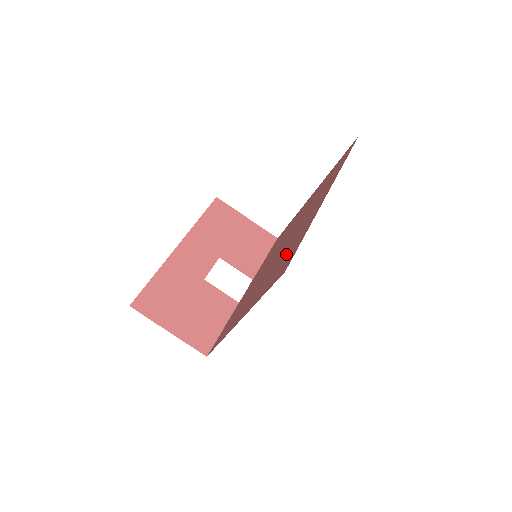
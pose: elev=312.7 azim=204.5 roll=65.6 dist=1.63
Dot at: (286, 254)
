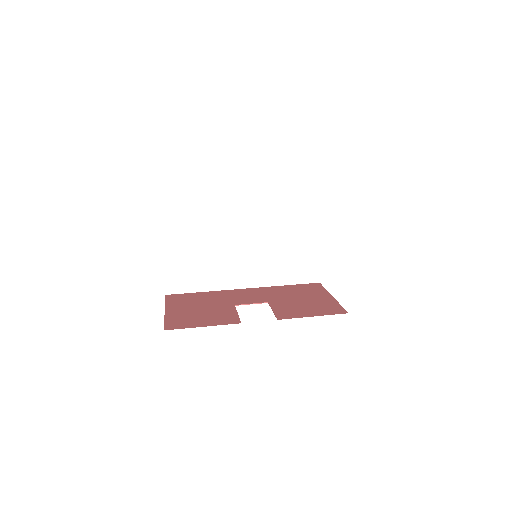
Dot at: occluded
